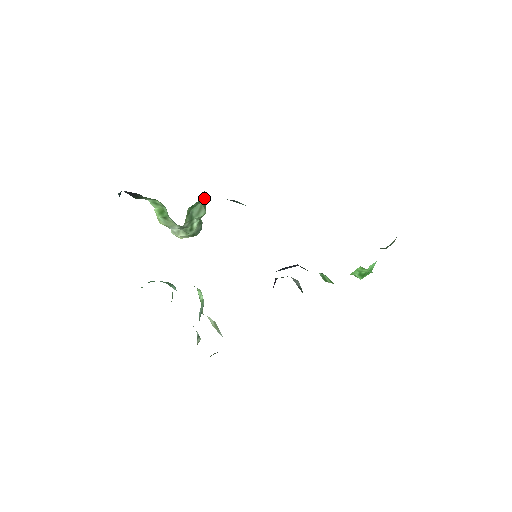
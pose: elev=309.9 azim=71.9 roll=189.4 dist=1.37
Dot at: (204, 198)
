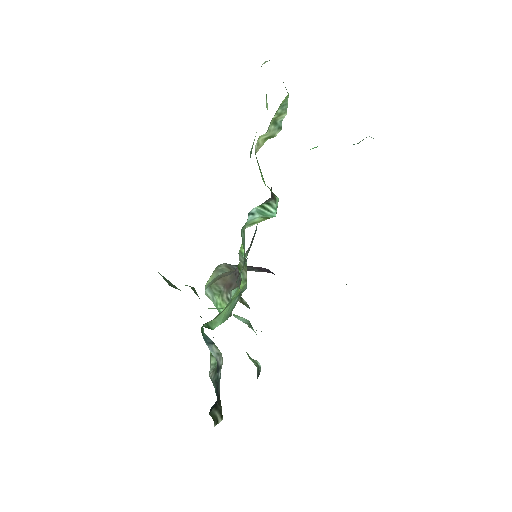
Dot at: occluded
